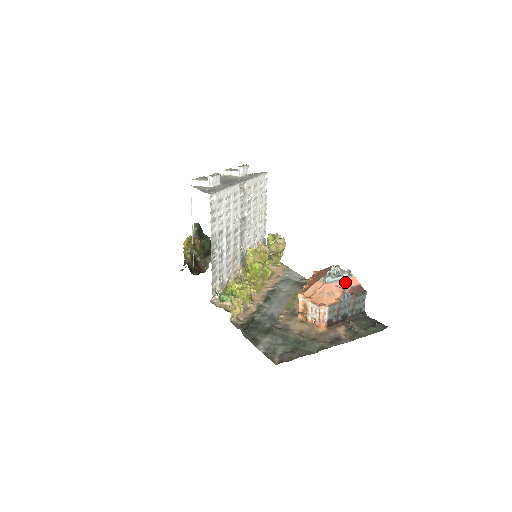
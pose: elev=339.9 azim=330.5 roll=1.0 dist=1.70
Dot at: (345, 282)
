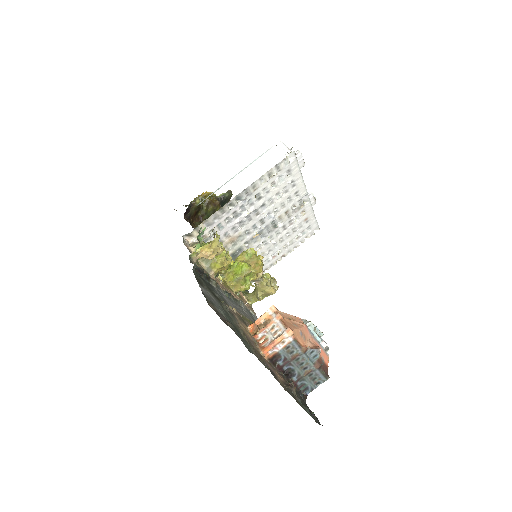
Dot at: occluded
